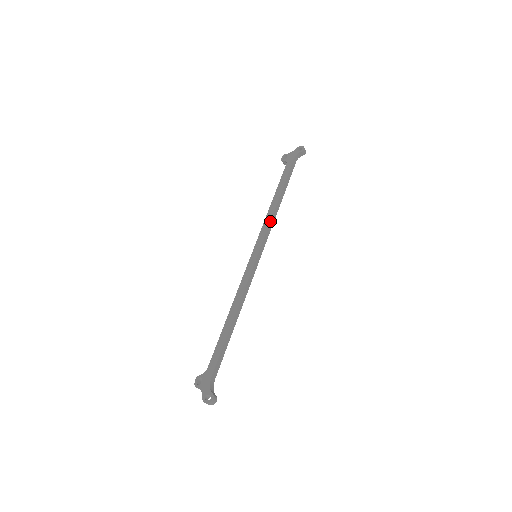
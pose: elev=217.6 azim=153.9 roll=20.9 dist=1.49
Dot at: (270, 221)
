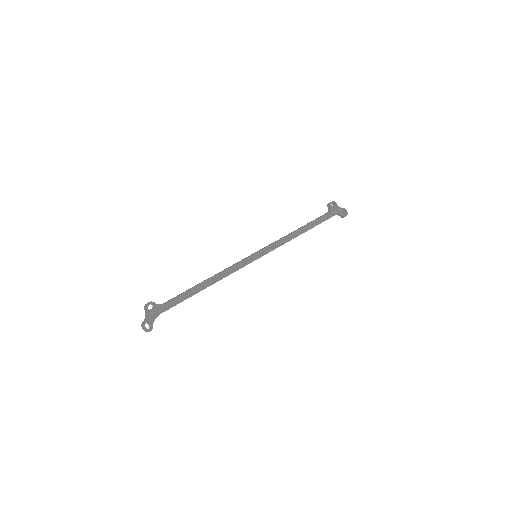
Dot at: occluded
